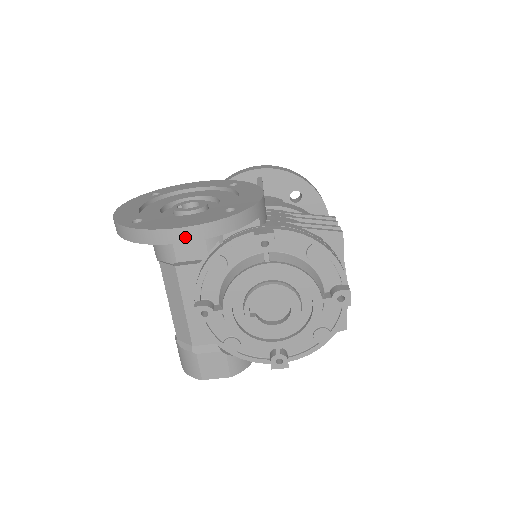
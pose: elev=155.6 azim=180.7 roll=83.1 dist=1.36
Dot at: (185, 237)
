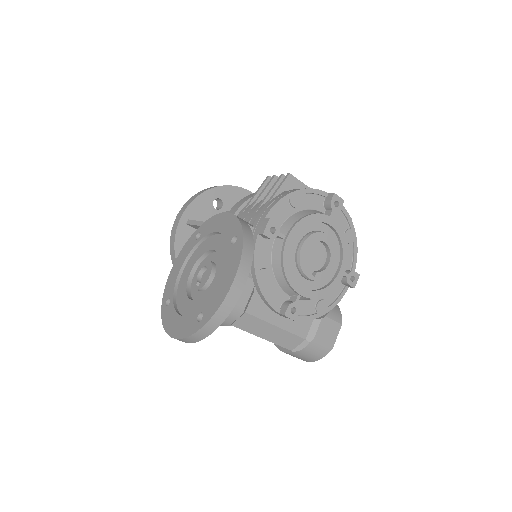
Dot at: (241, 282)
